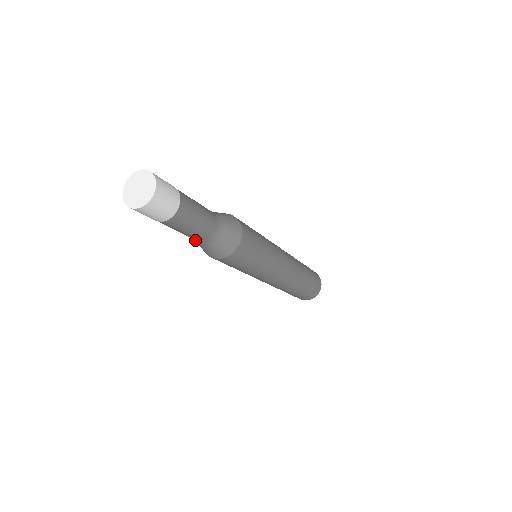
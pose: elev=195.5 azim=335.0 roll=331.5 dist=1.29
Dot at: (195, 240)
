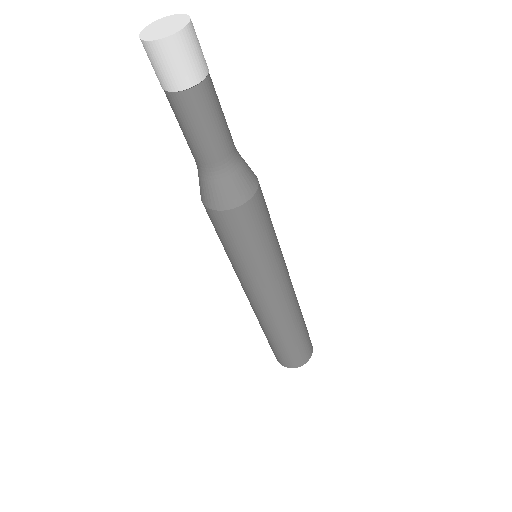
Dot at: occluded
